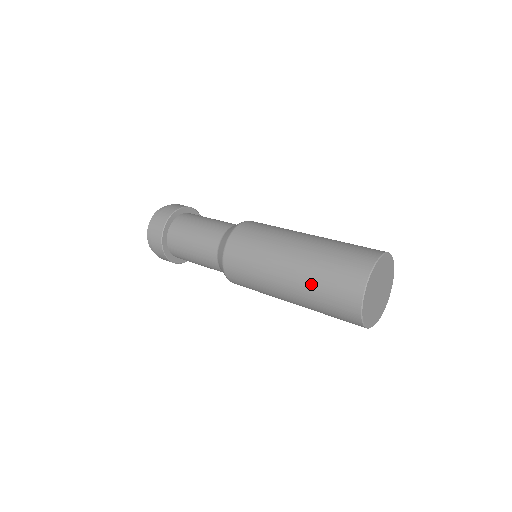
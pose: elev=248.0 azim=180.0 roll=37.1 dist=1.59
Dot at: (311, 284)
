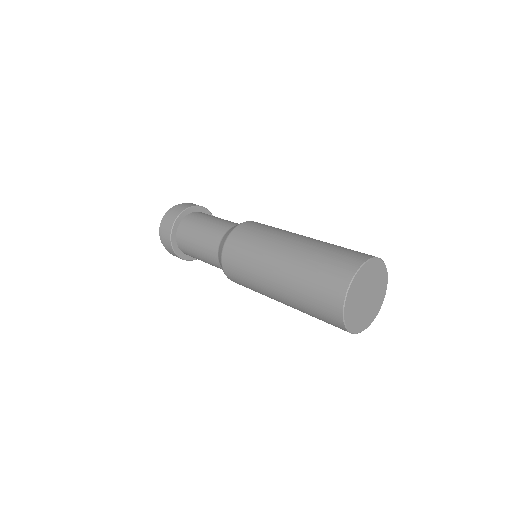
Dot at: (302, 310)
